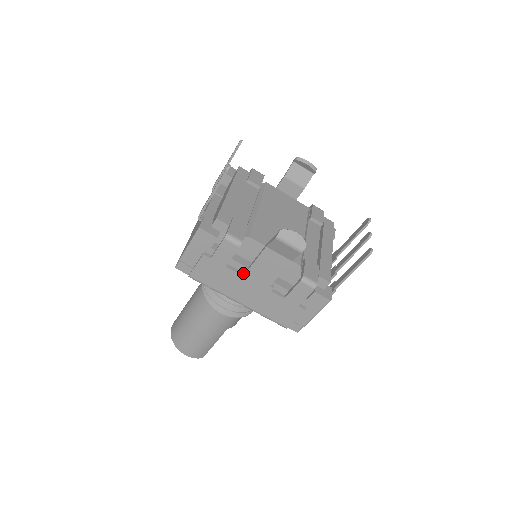
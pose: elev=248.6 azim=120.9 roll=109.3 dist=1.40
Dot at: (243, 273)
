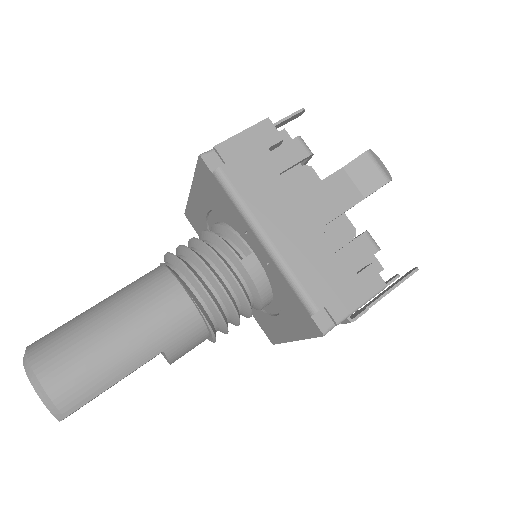
Dot at: (297, 192)
